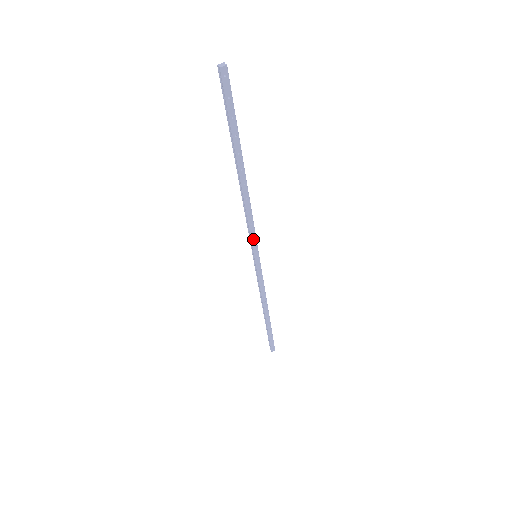
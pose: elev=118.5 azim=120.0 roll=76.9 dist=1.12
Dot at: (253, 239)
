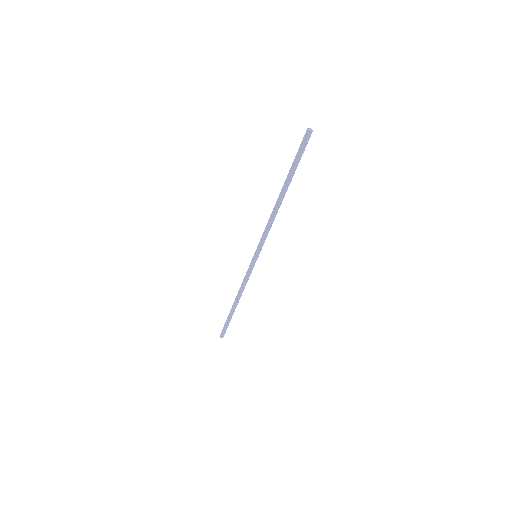
Dot at: (262, 243)
